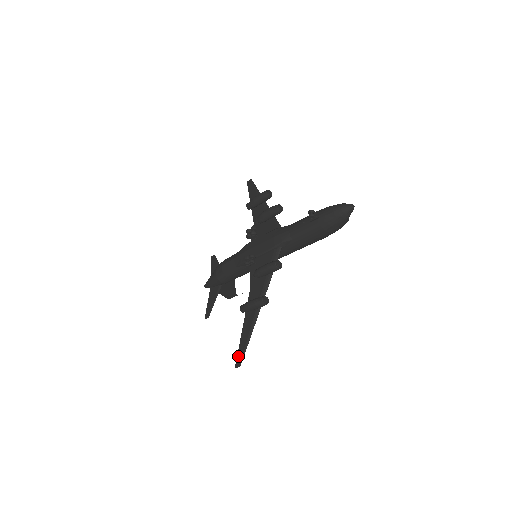
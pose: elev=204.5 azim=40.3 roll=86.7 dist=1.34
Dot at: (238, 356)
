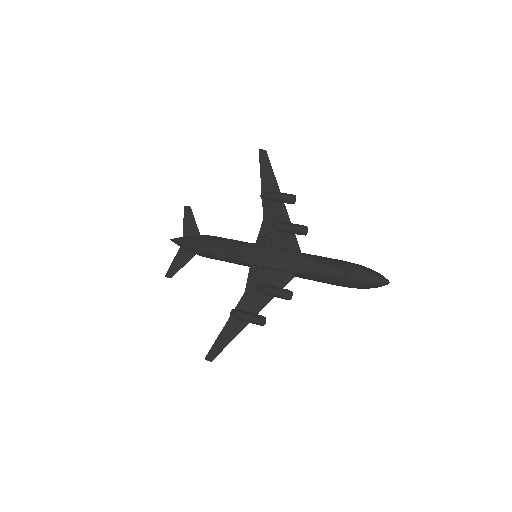
Dot at: (211, 351)
